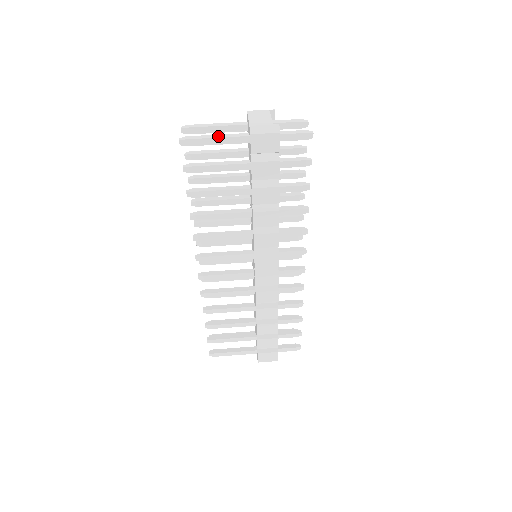
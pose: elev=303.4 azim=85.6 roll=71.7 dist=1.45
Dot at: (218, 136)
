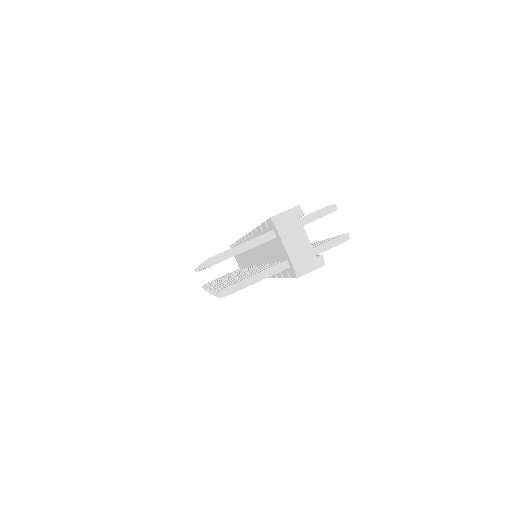
Dot at: (258, 278)
